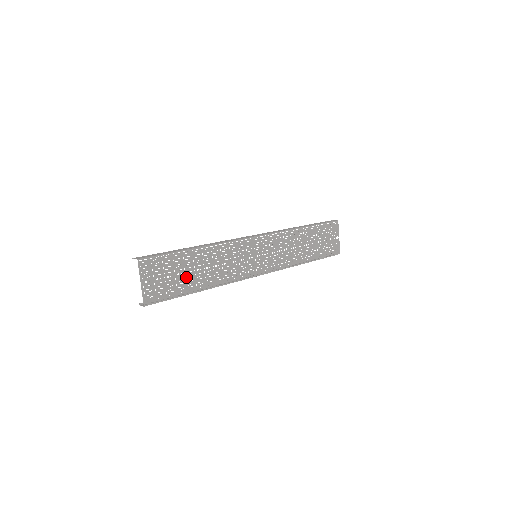
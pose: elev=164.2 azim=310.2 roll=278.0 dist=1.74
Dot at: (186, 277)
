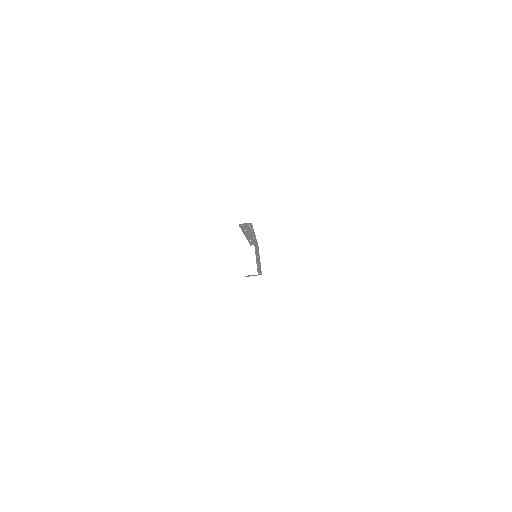
Dot at: occluded
